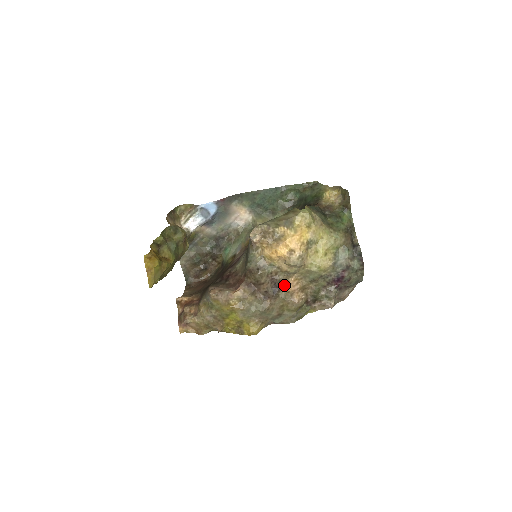
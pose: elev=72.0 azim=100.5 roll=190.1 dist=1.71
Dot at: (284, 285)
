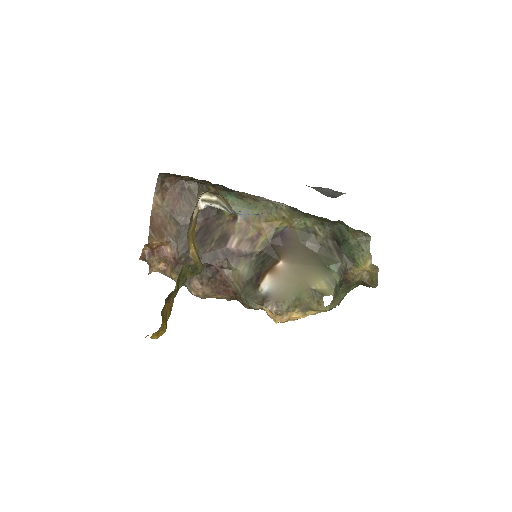
Dot at: occluded
